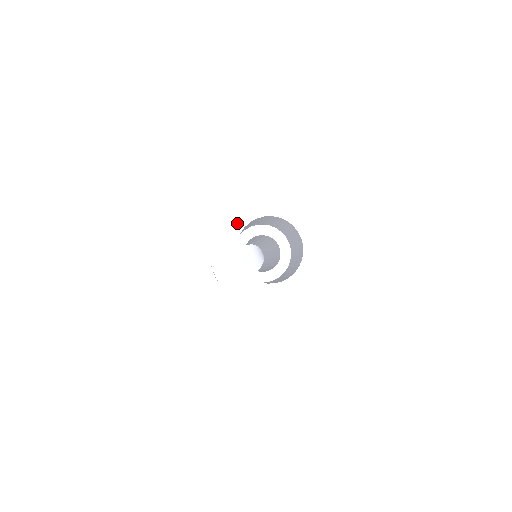
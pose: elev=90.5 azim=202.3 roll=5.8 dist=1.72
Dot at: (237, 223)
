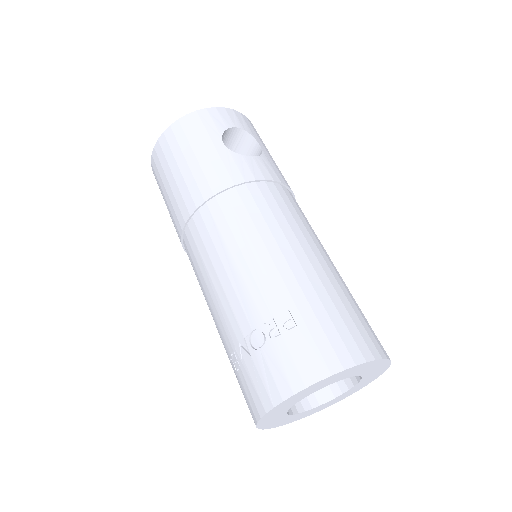
Dot at: (329, 383)
